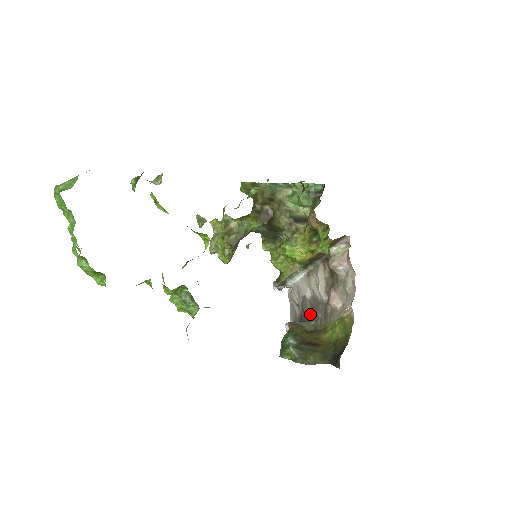
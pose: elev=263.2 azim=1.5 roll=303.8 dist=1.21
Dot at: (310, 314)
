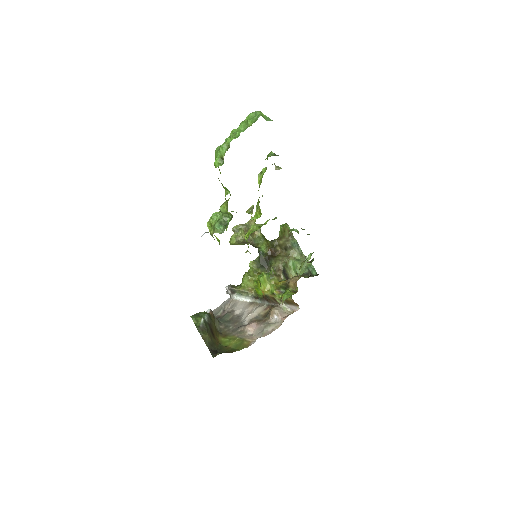
Dot at: (226, 321)
